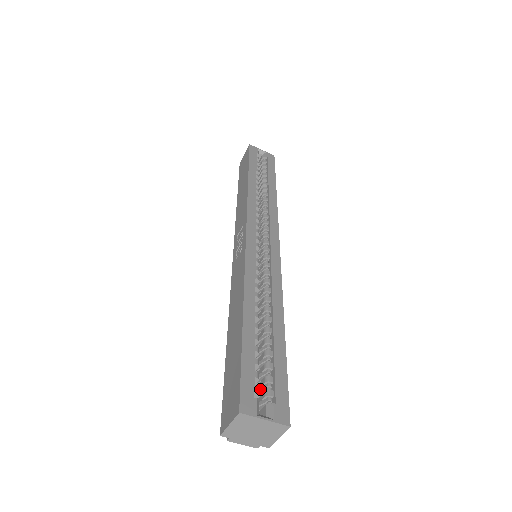
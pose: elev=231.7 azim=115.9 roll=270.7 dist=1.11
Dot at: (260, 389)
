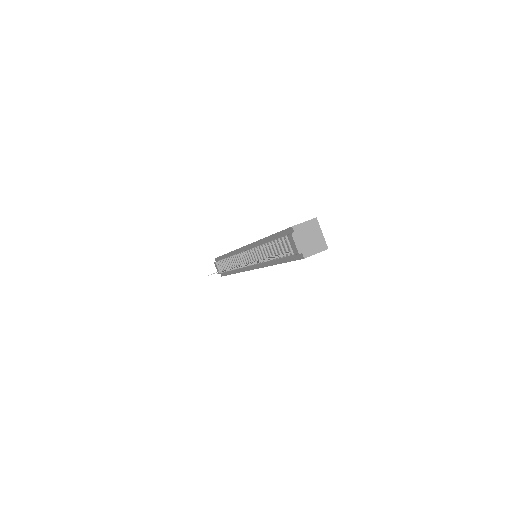
Dot at: occluded
